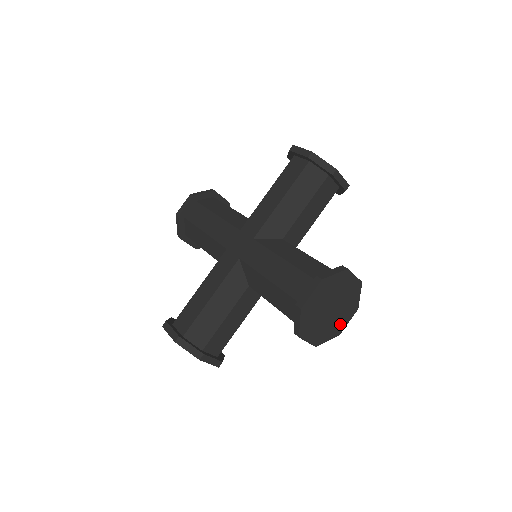
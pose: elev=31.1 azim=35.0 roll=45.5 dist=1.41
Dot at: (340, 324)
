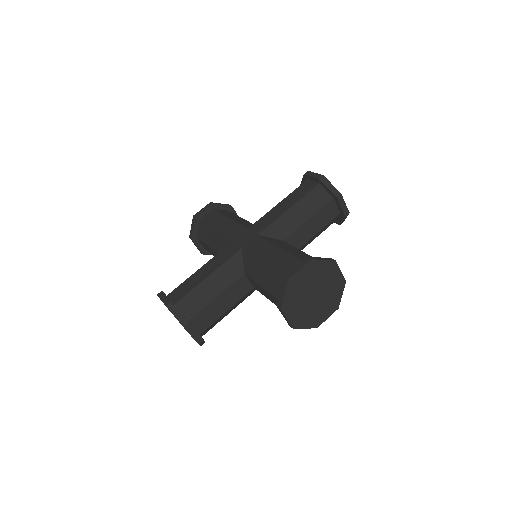
Dot at: (320, 316)
